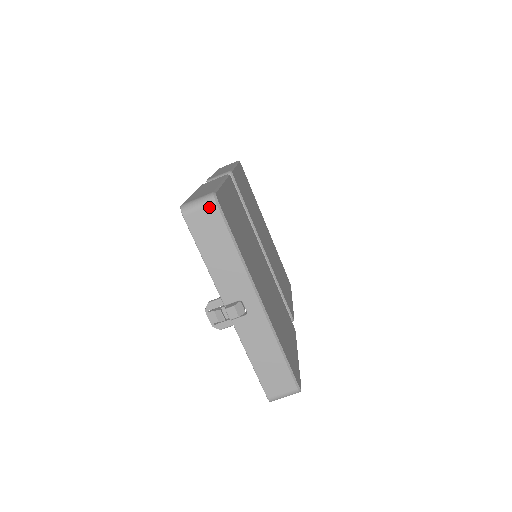
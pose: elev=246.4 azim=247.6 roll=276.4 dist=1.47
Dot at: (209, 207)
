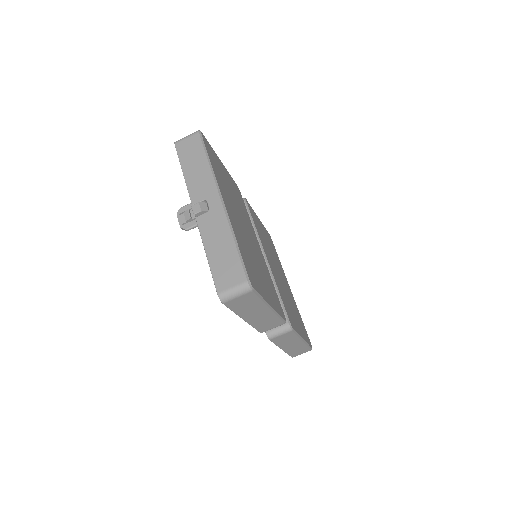
Dot at: (193, 136)
